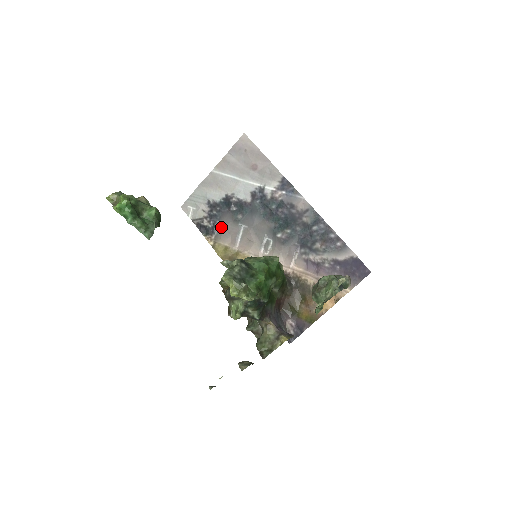
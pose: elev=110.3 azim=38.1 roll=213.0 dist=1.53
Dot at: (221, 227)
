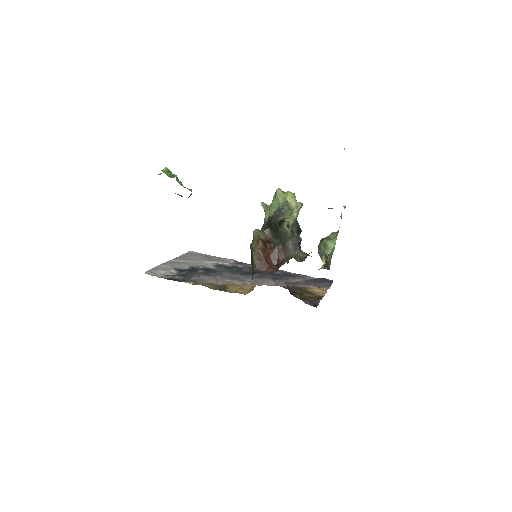
Dot at: (195, 279)
